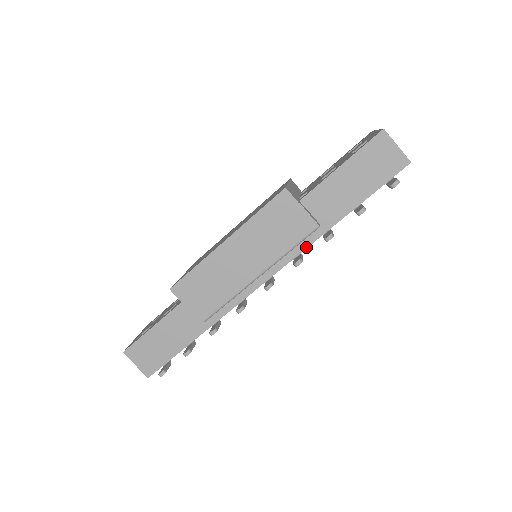
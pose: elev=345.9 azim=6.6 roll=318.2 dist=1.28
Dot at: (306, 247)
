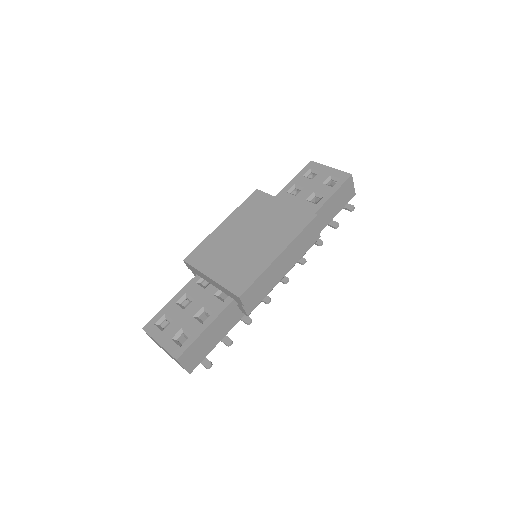
Dot at: occluded
